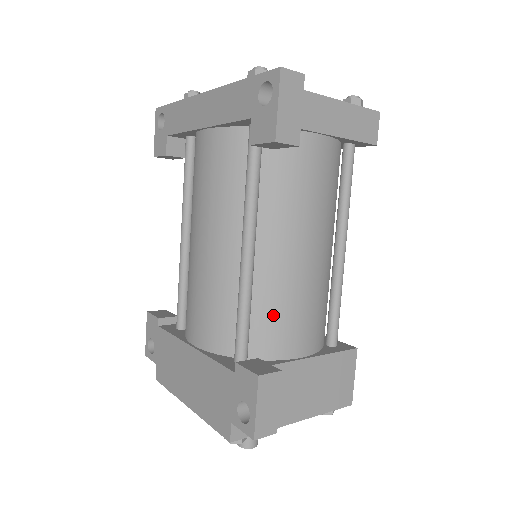
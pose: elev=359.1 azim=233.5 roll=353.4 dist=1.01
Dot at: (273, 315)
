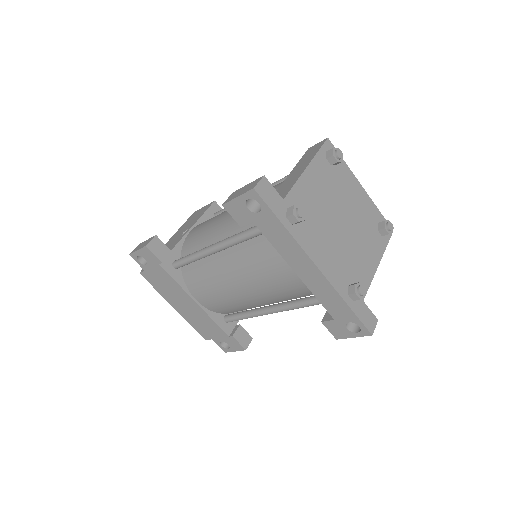
Dot at: occluded
